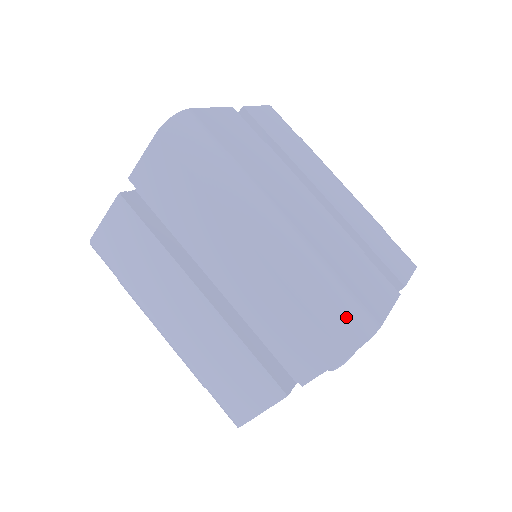
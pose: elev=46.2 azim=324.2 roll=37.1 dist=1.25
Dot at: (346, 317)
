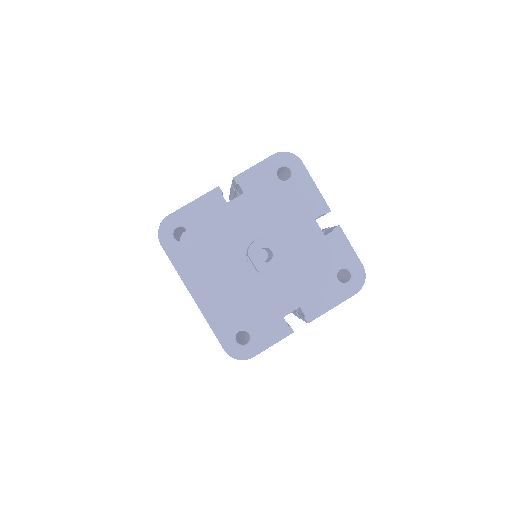
Dot at: occluded
